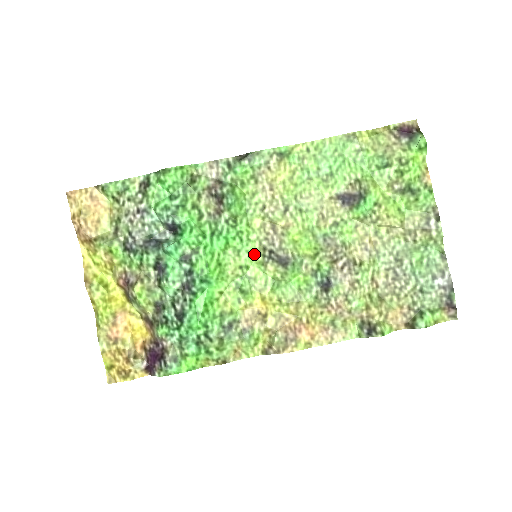
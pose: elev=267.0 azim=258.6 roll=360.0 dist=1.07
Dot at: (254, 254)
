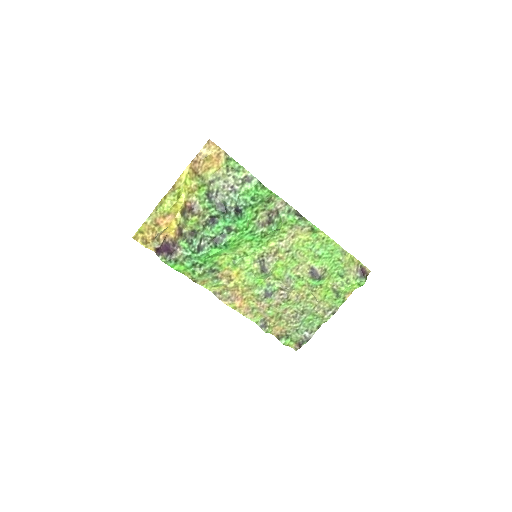
Dot at: (256, 253)
